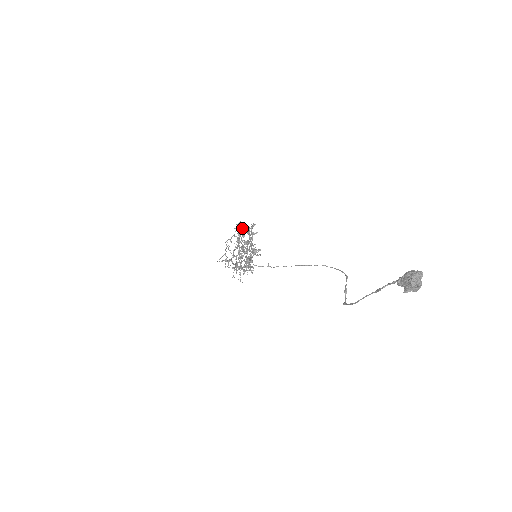
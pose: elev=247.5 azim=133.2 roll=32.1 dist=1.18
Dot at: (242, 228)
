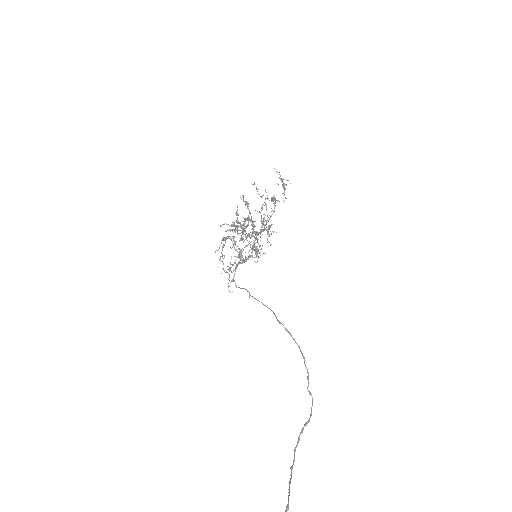
Dot at: occluded
